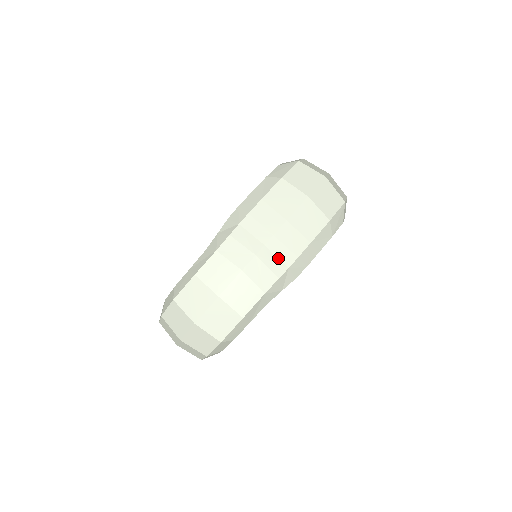
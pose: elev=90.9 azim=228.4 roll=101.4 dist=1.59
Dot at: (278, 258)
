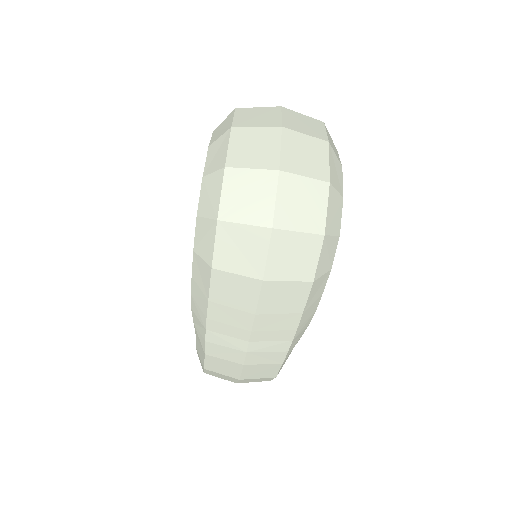
Dot at: (274, 341)
